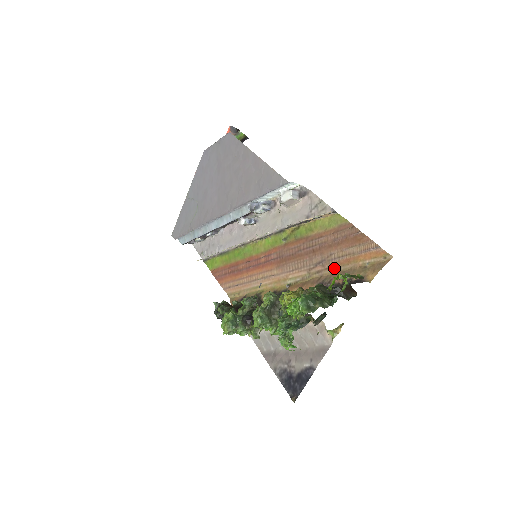
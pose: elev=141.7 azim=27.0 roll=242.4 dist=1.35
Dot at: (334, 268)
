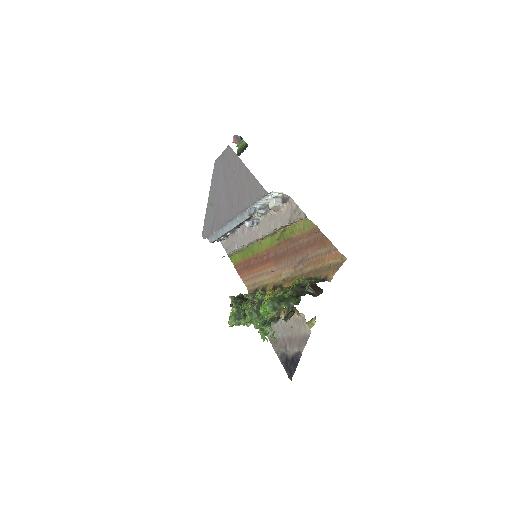
Dot at: (310, 267)
